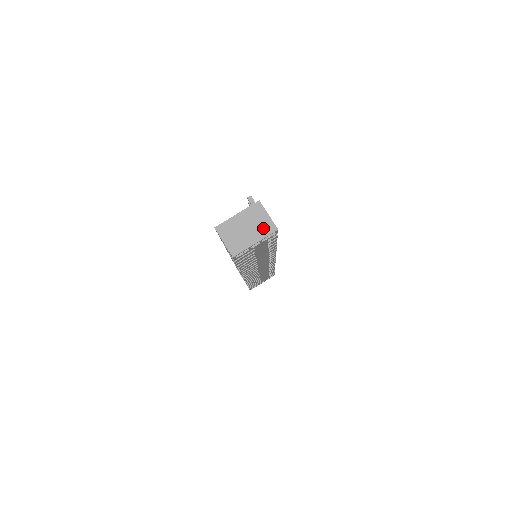
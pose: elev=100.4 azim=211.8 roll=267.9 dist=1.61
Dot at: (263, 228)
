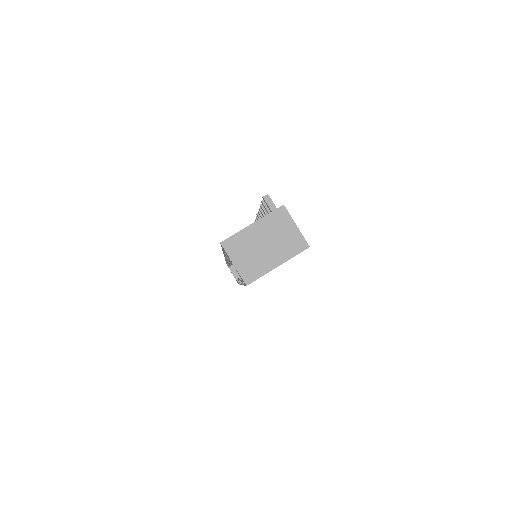
Dot at: (289, 245)
